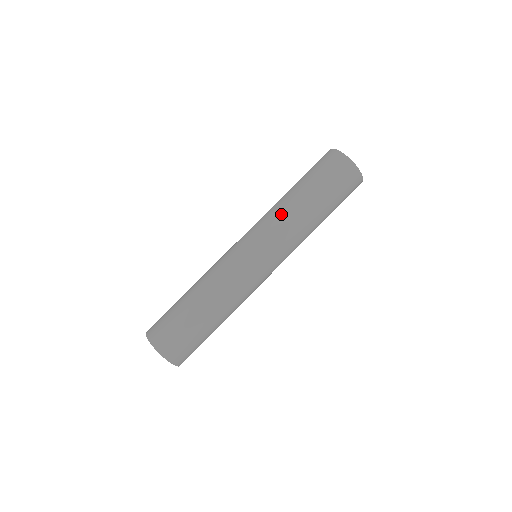
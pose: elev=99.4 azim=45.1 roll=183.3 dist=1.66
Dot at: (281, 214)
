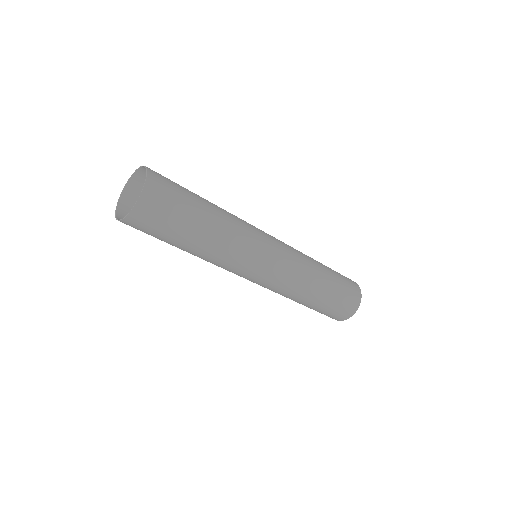
Dot at: (306, 257)
